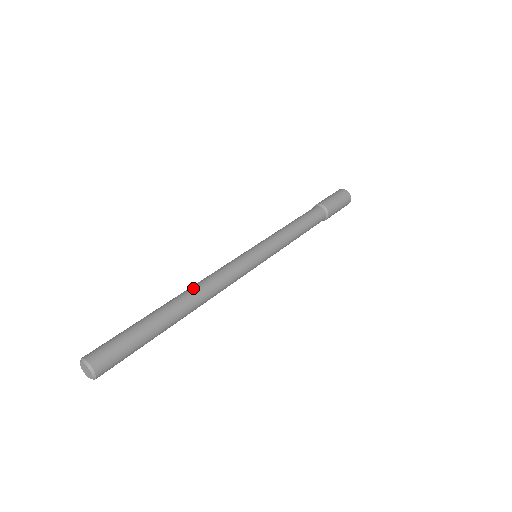
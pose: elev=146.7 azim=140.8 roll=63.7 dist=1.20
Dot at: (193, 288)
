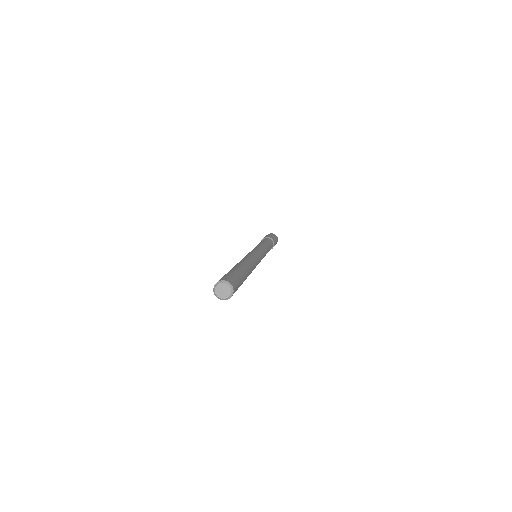
Dot at: occluded
